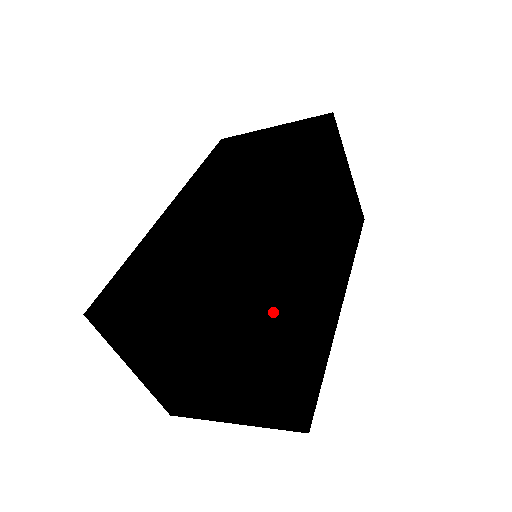
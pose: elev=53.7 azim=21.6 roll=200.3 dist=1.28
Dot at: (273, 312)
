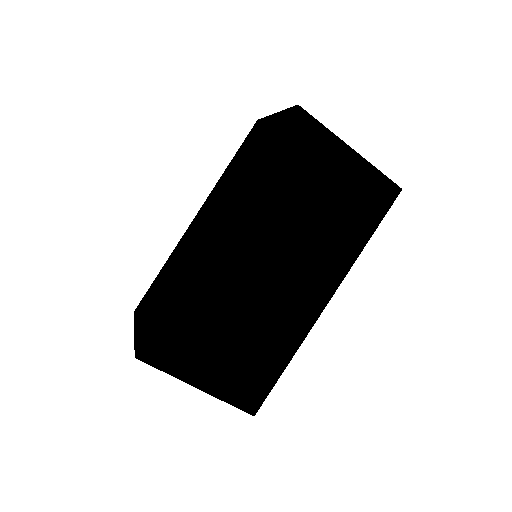
Dot at: (182, 346)
